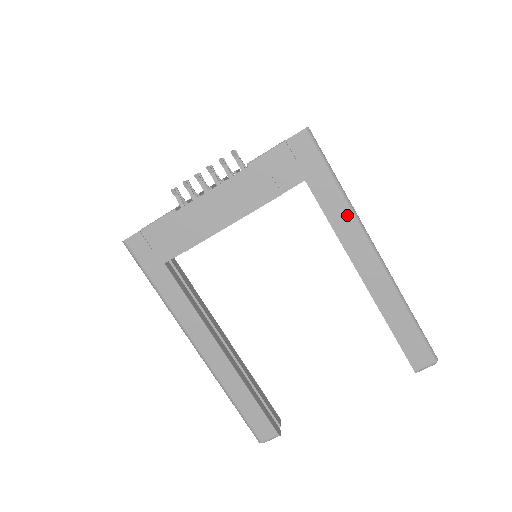
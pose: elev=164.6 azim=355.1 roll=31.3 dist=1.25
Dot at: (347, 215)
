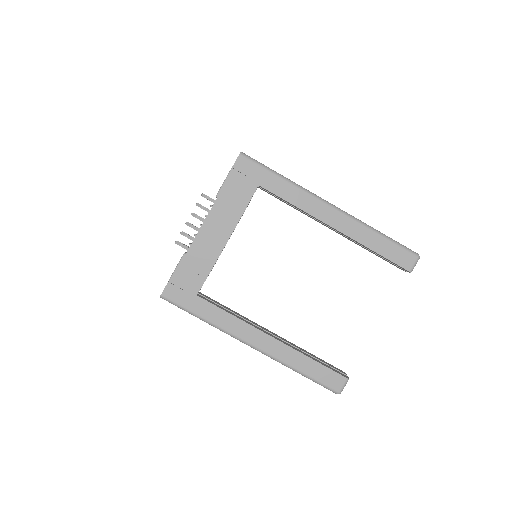
Dot at: (298, 192)
